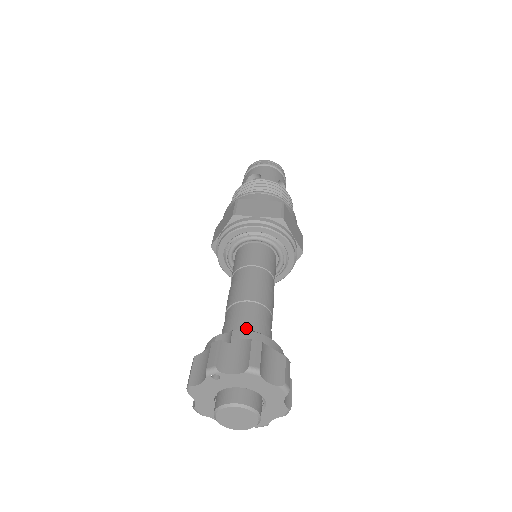
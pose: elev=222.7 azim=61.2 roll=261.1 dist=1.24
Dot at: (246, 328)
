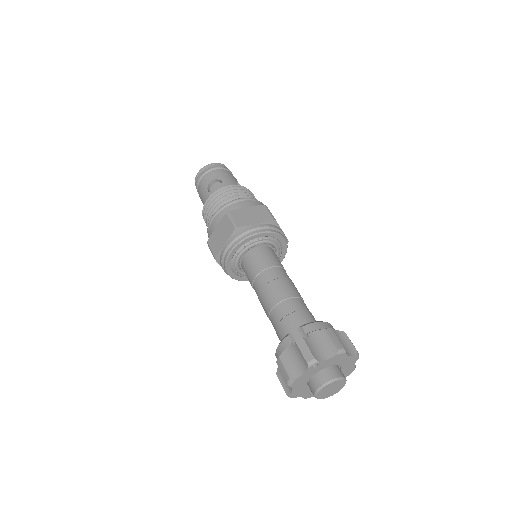
Dot at: (303, 321)
